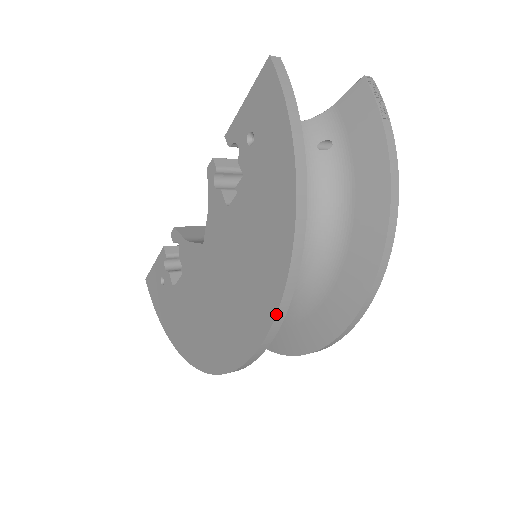
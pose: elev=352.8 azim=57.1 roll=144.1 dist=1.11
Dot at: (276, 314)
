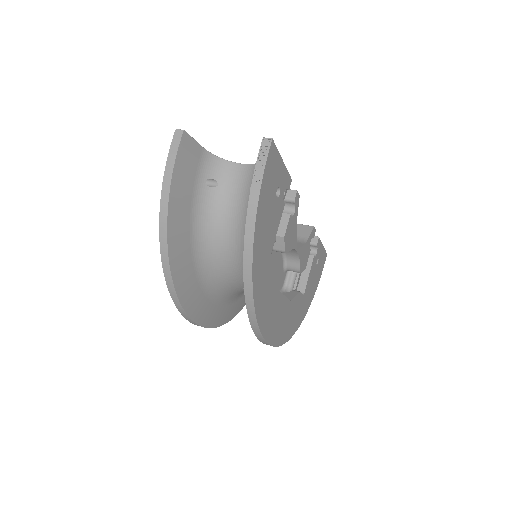
Dot at: (173, 300)
